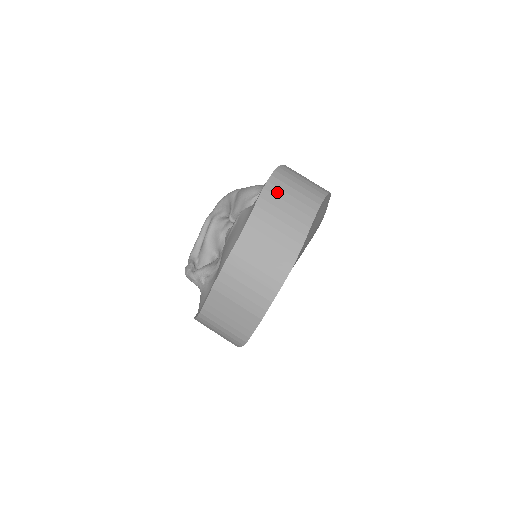
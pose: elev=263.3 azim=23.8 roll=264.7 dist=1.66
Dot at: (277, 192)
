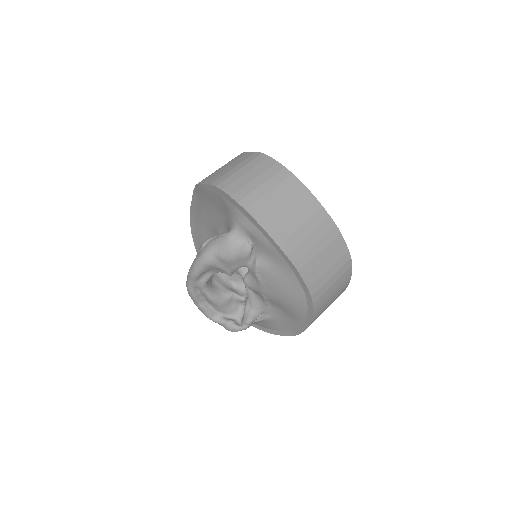
Dot at: (286, 232)
